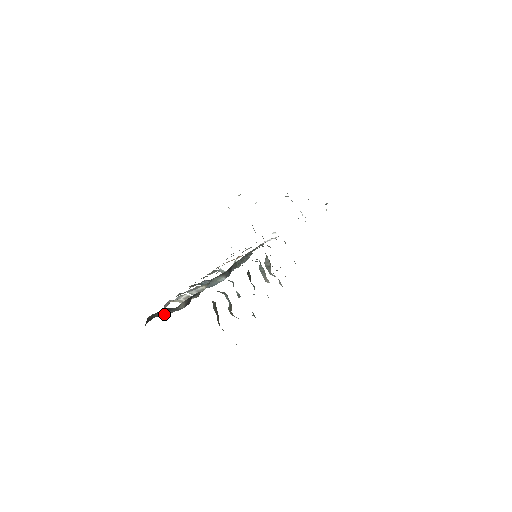
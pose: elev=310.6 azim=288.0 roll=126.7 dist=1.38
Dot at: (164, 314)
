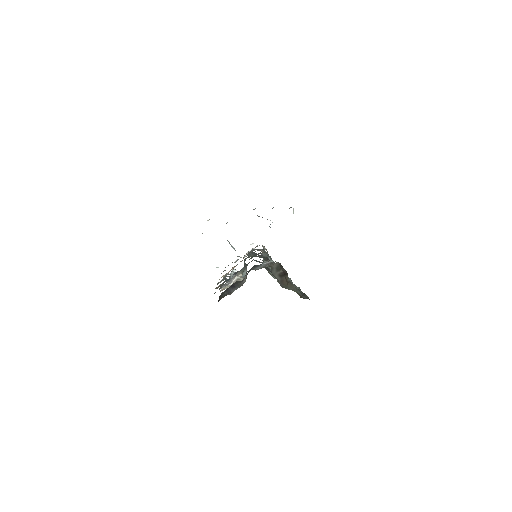
Dot at: (227, 294)
